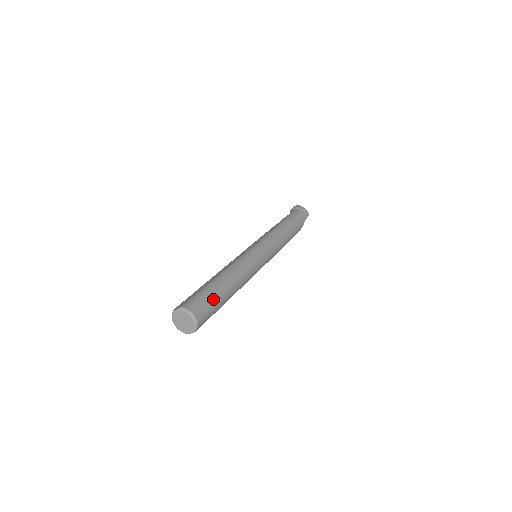
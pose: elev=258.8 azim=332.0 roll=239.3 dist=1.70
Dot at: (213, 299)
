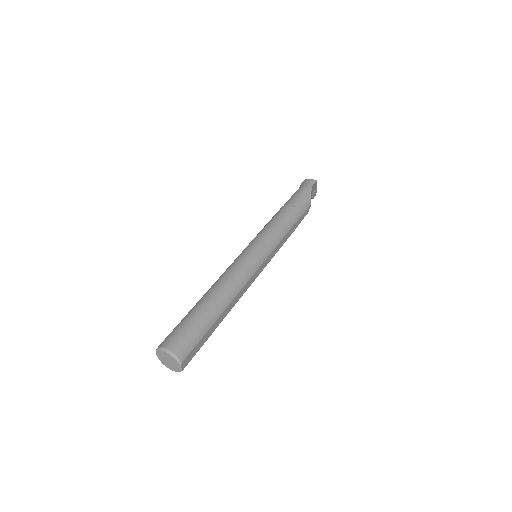
Dot at: (190, 322)
